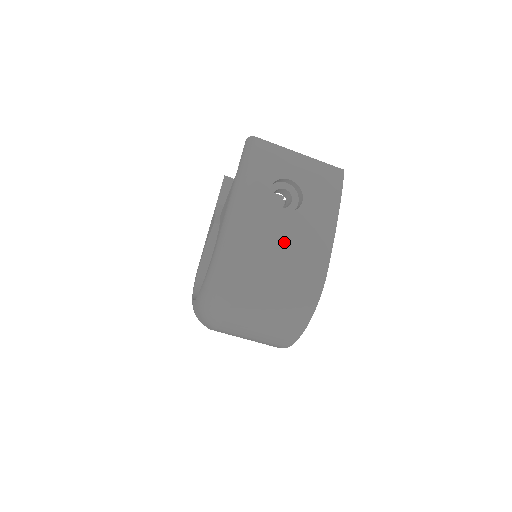
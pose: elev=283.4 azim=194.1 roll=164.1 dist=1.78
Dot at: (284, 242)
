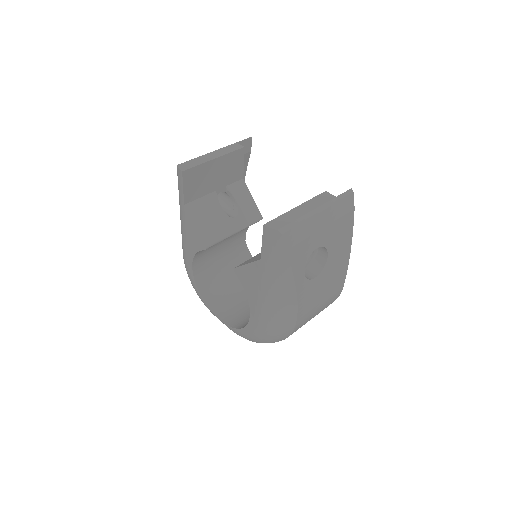
Dot at: (317, 296)
